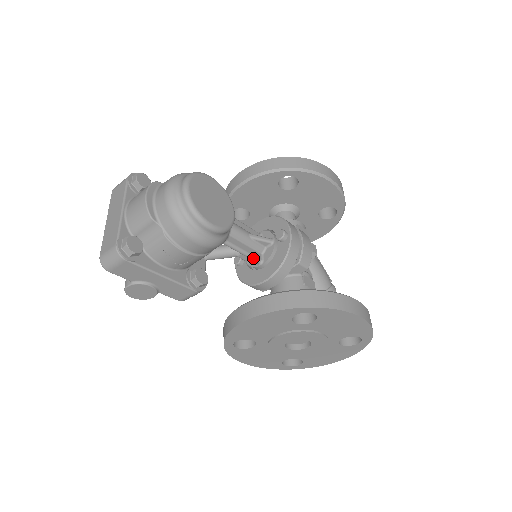
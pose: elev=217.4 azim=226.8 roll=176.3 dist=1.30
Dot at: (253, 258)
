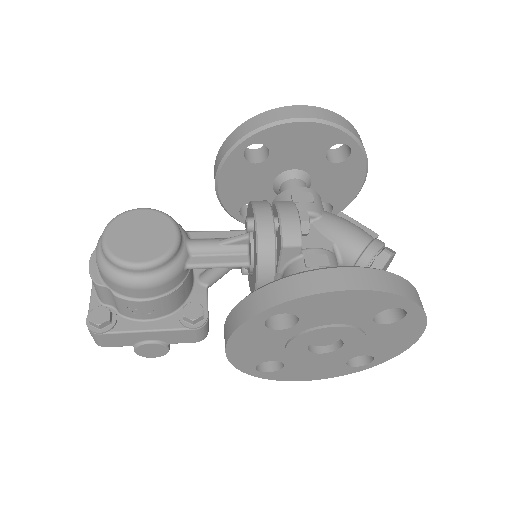
Dot at: (235, 266)
